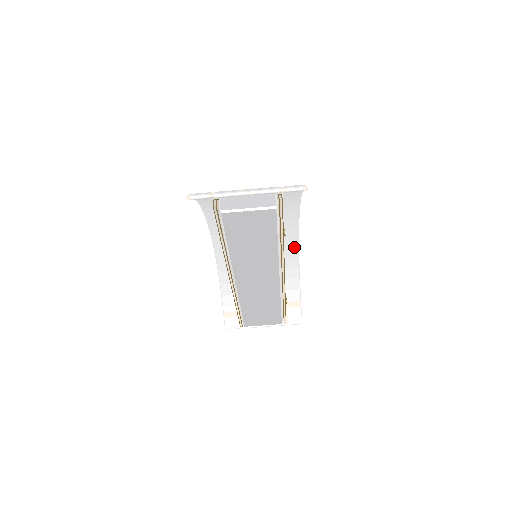
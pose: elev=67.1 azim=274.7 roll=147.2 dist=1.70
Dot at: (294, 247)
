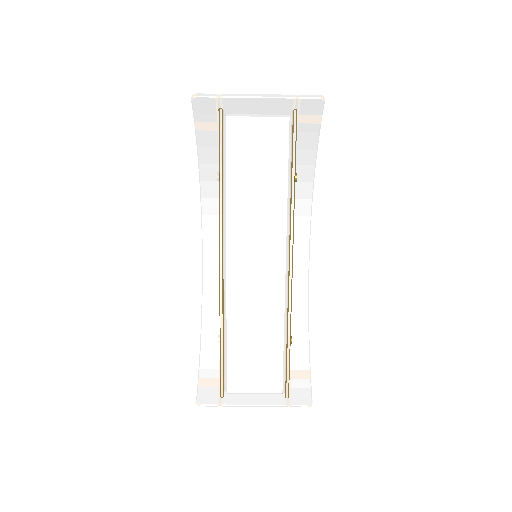
Dot at: (303, 283)
